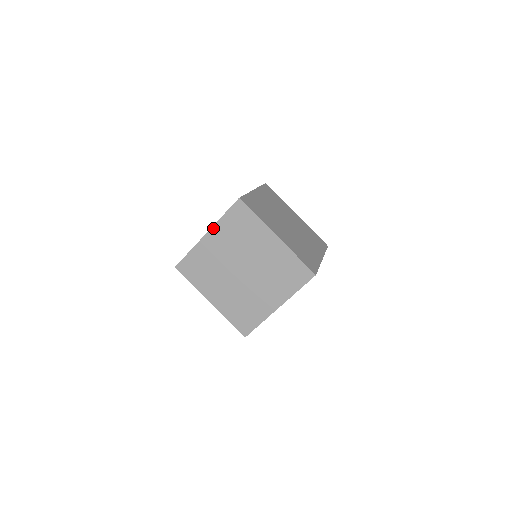
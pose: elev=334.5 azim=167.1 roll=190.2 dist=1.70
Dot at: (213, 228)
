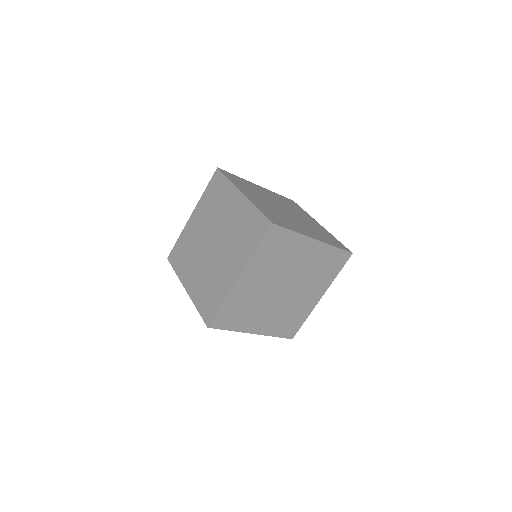
Dot at: (246, 268)
